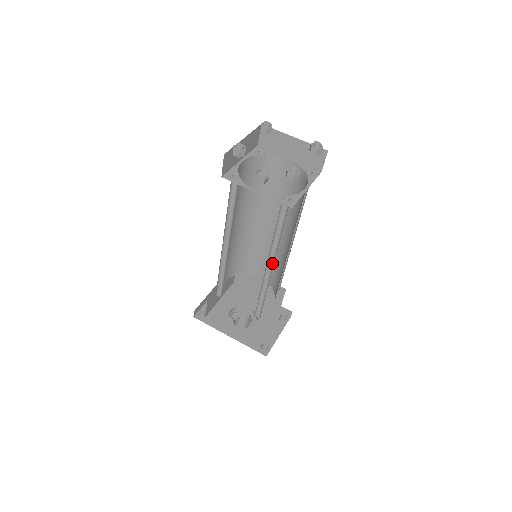
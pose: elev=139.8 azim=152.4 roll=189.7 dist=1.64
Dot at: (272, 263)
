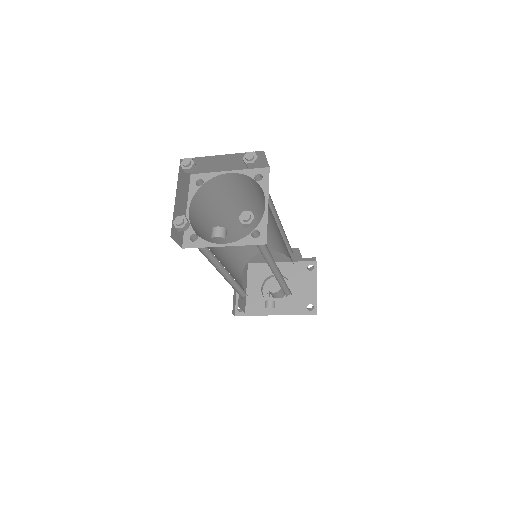
Dot at: (276, 267)
